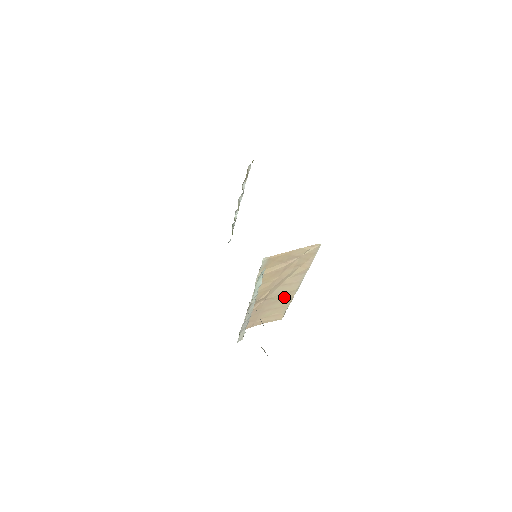
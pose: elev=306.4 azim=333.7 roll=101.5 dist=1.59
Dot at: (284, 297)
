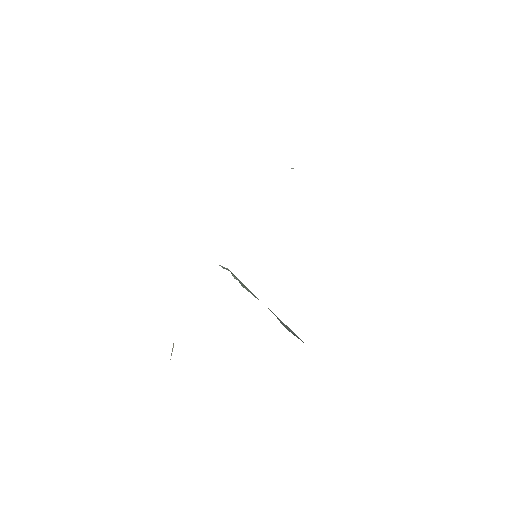
Dot at: occluded
